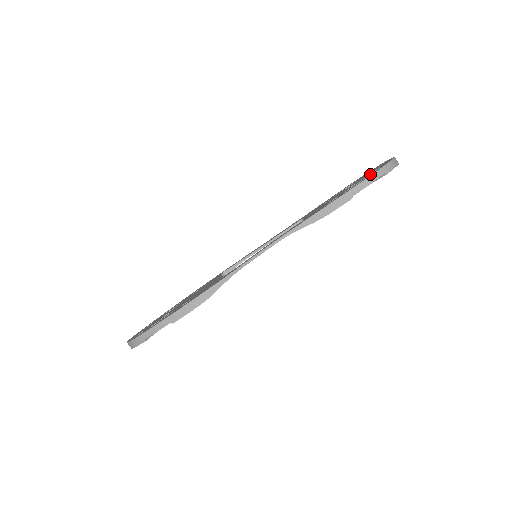
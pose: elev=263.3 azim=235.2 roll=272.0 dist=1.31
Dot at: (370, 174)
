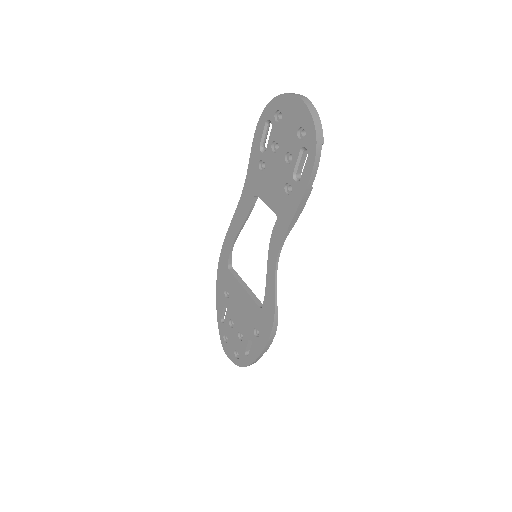
Dot at: (303, 148)
